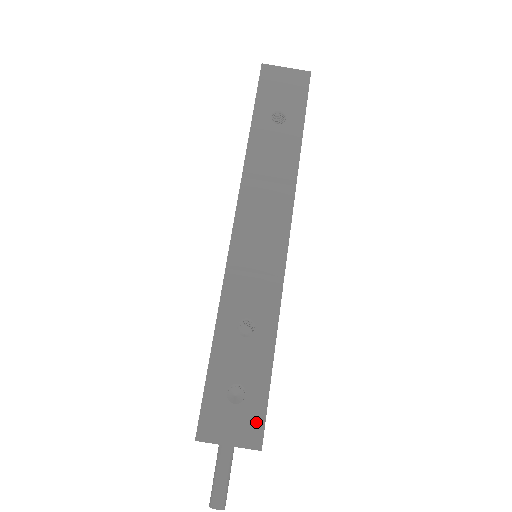
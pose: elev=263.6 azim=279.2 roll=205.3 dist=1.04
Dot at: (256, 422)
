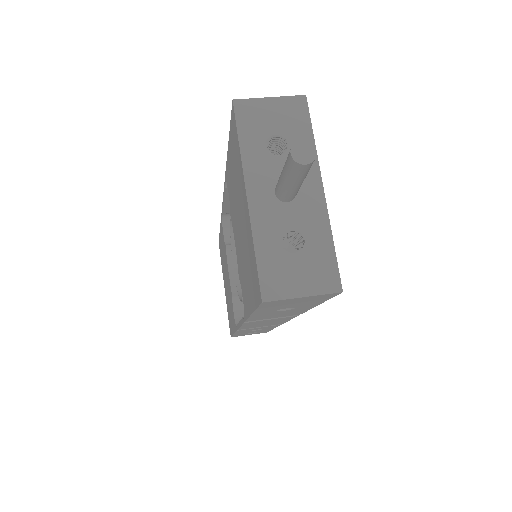
Dot at: occluded
